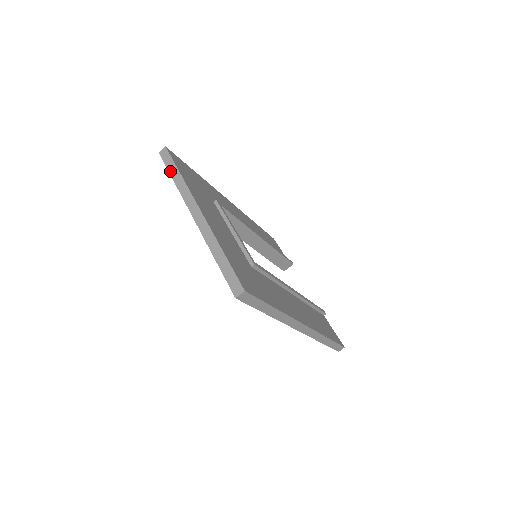
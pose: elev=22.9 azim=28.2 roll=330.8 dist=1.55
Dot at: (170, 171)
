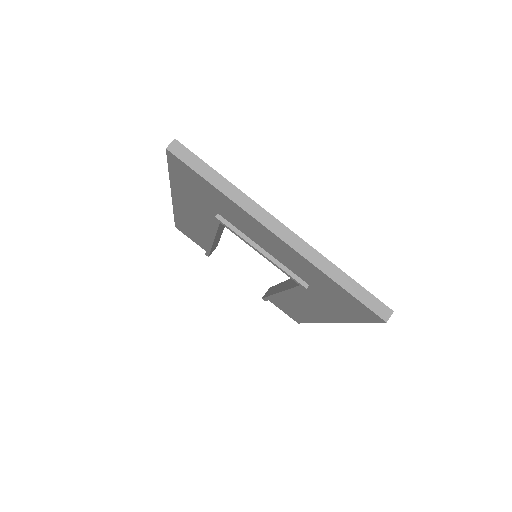
Dot at: (205, 176)
